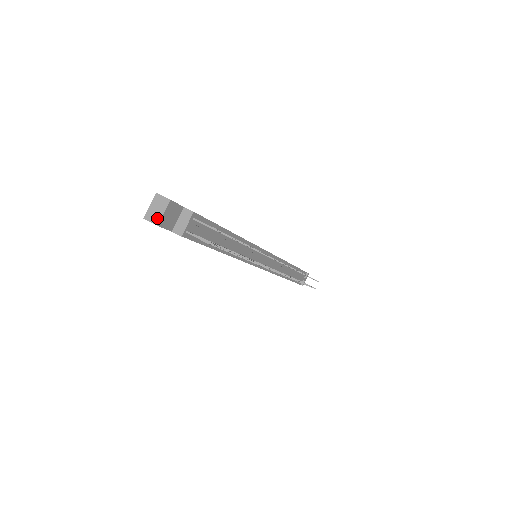
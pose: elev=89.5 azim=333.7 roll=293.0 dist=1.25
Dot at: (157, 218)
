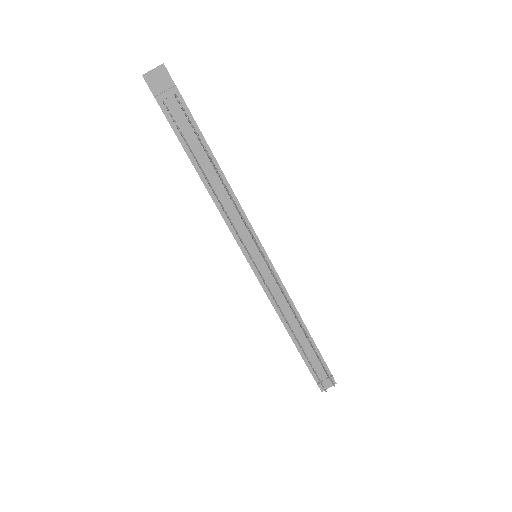
Dot at: (147, 72)
